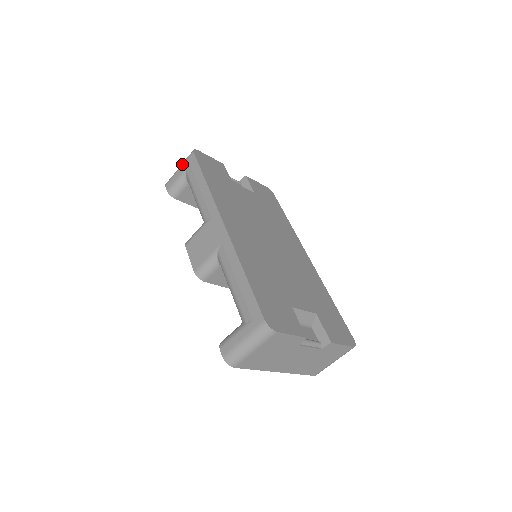
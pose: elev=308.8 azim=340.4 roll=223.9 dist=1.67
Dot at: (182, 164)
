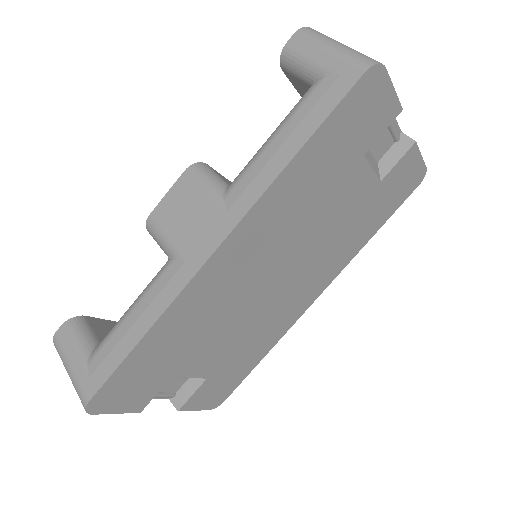
Dot at: (340, 52)
